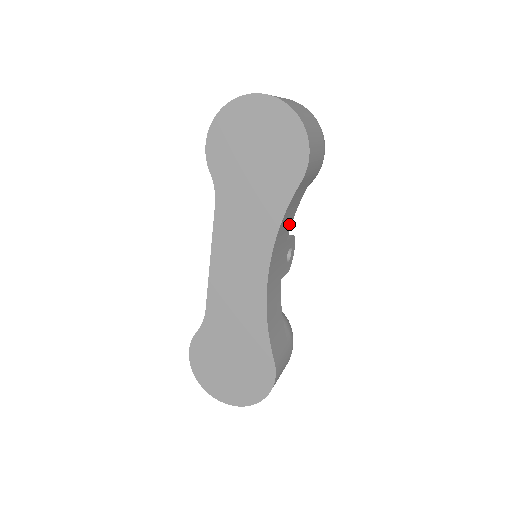
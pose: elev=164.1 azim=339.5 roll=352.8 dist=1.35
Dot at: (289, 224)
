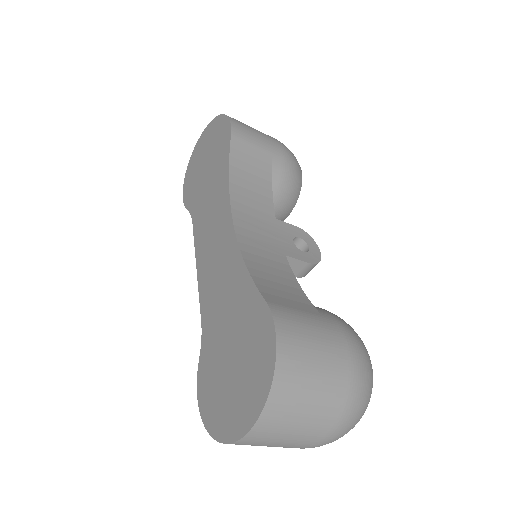
Dot at: (265, 198)
